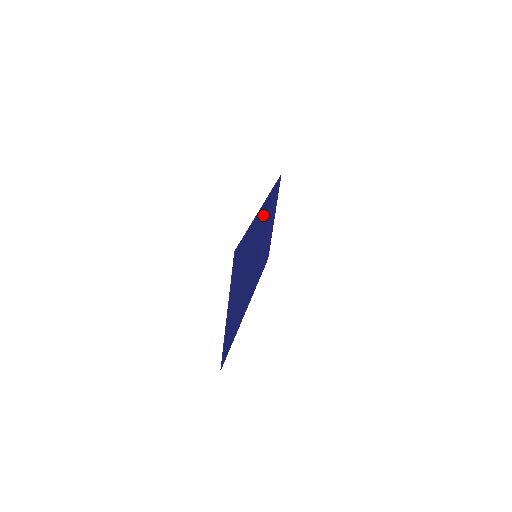
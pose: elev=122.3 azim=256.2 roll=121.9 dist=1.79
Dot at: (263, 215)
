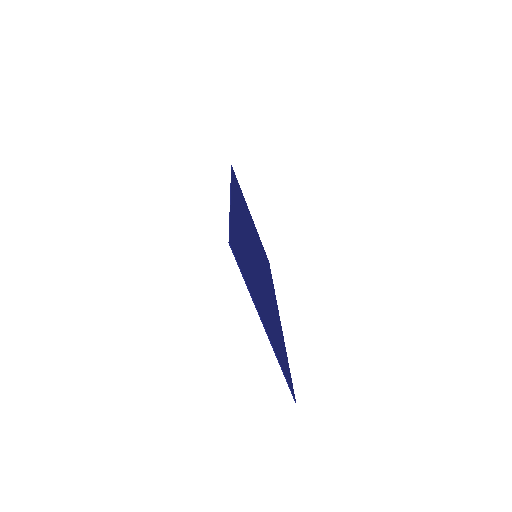
Dot at: (237, 206)
